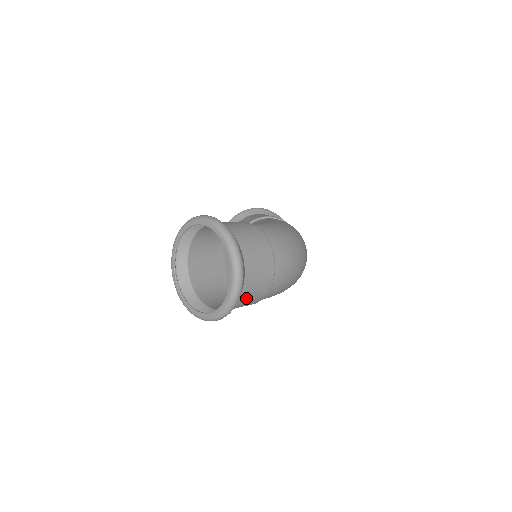
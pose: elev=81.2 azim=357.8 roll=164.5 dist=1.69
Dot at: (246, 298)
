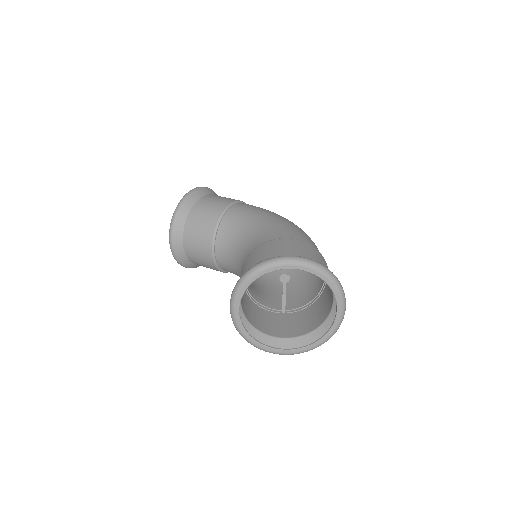
Dot at: (322, 317)
